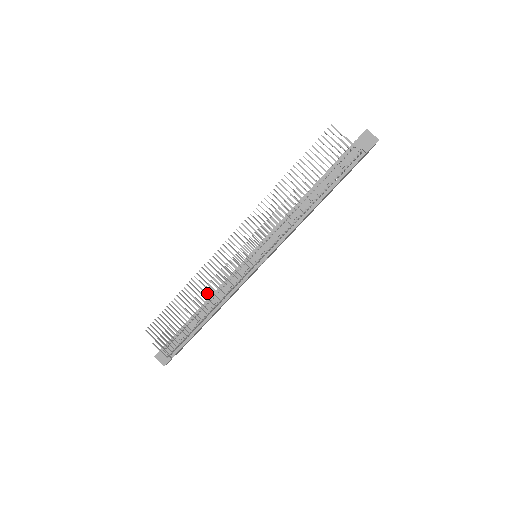
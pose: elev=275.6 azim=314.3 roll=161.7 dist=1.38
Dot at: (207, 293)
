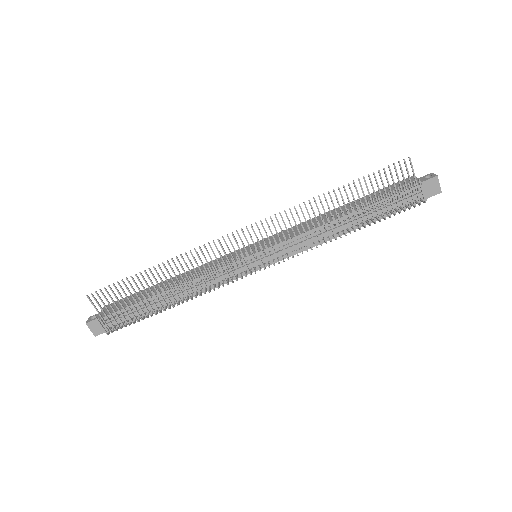
Dot at: (188, 284)
